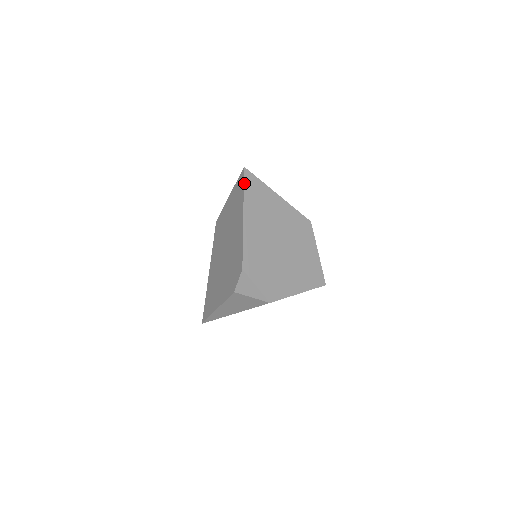
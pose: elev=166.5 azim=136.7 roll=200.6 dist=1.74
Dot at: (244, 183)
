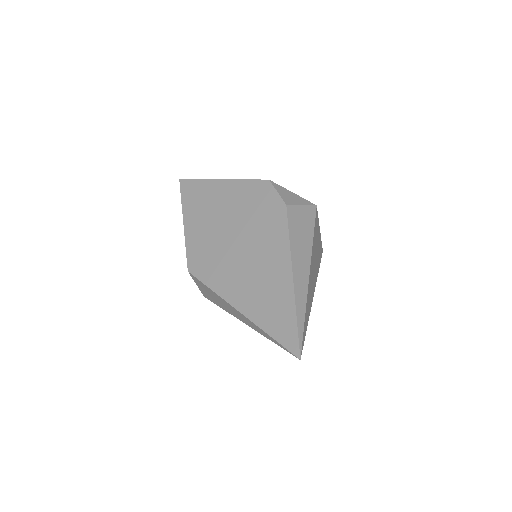
Dot at: (192, 180)
